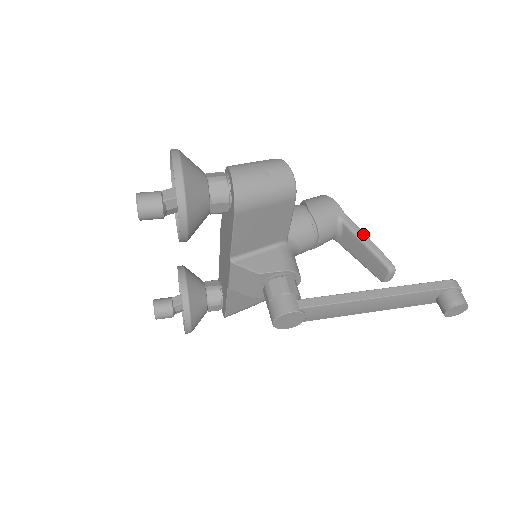
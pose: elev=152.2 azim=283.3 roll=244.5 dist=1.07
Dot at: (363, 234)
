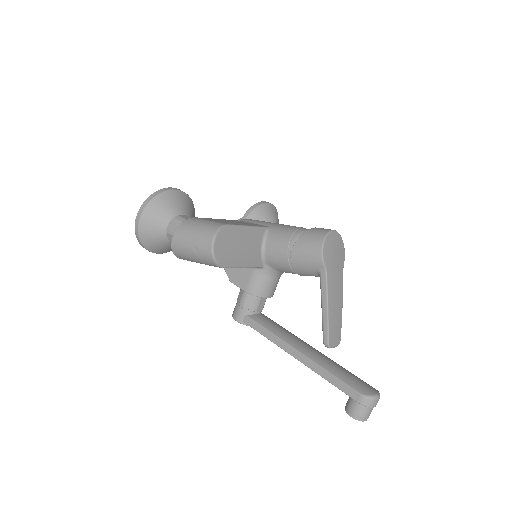
Dot at: (325, 300)
